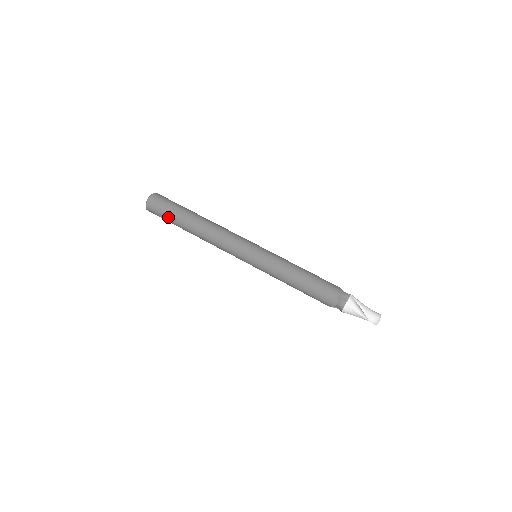
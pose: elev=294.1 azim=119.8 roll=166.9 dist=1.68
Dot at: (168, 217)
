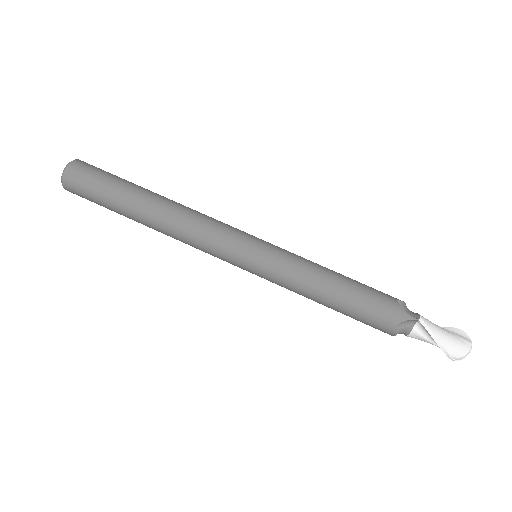
Dot at: (103, 206)
